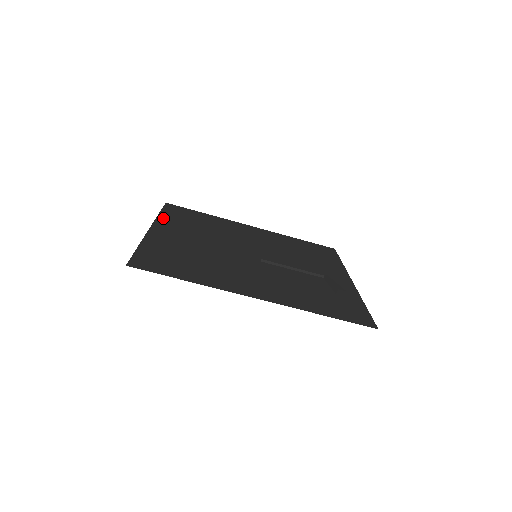
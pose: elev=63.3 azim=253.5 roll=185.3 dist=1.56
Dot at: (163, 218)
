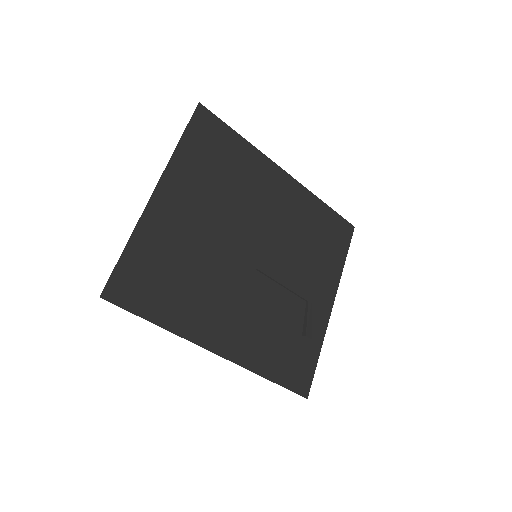
Dot at: (180, 157)
